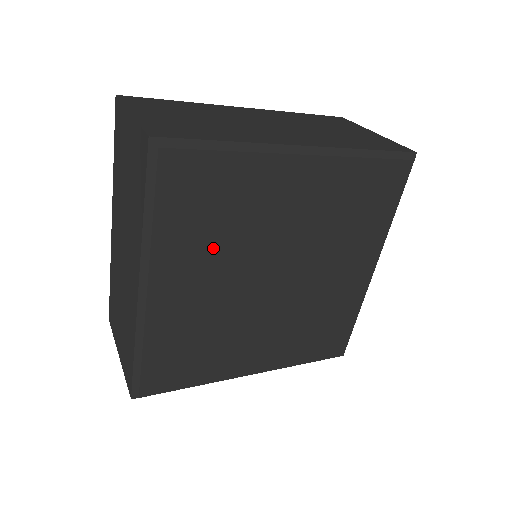
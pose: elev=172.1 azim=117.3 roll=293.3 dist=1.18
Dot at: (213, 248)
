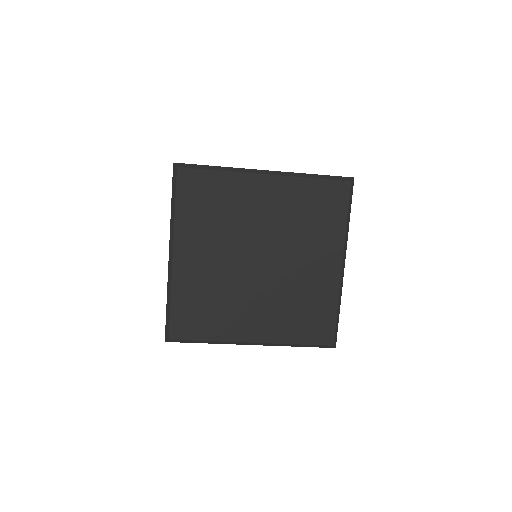
Dot at: (212, 231)
